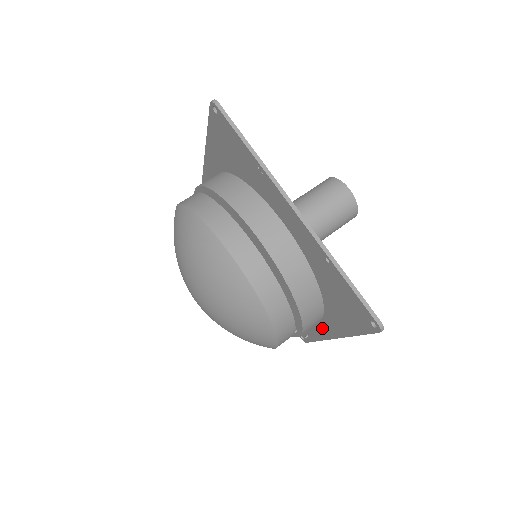
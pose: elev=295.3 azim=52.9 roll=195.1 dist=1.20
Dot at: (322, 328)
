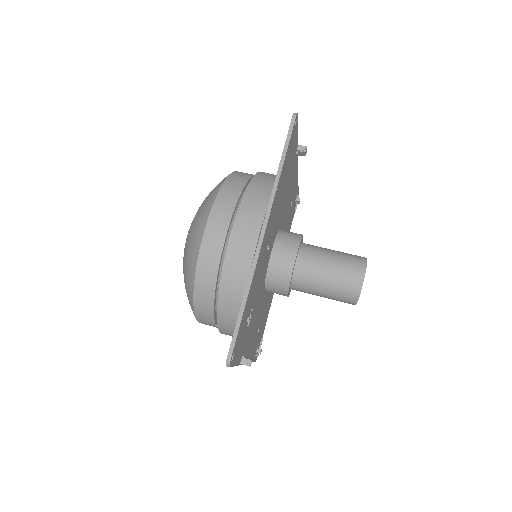
Dot at: occluded
